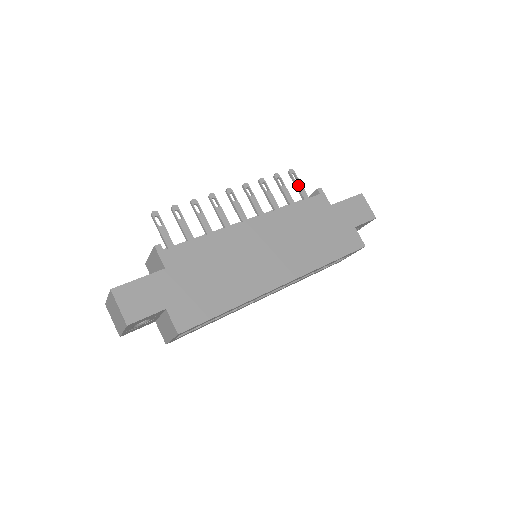
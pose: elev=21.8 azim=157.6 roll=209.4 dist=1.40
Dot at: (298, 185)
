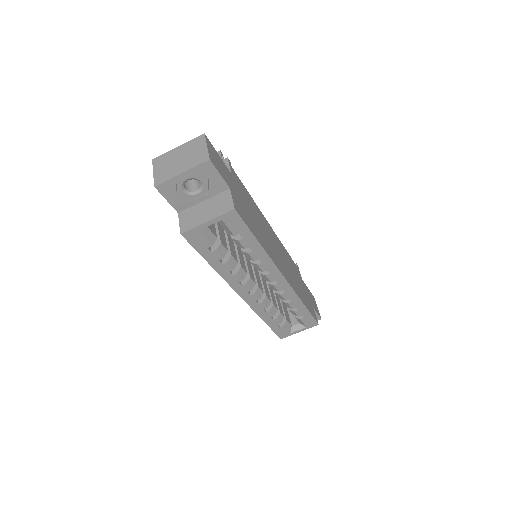
Dot at: occluded
